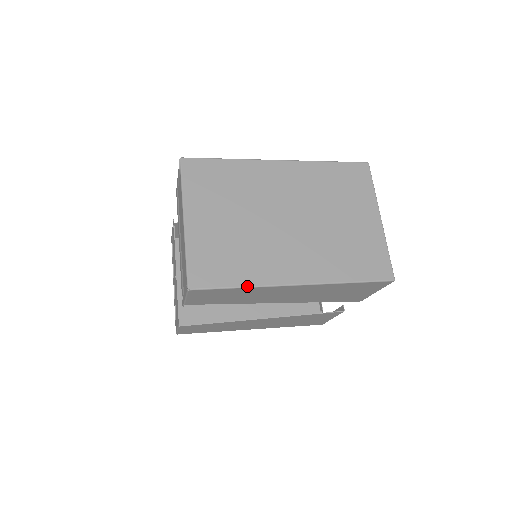
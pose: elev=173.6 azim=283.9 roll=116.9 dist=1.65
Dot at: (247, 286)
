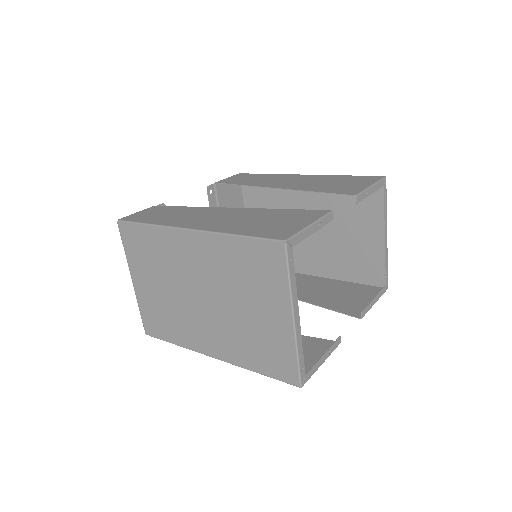
Dot at: (178, 345)
